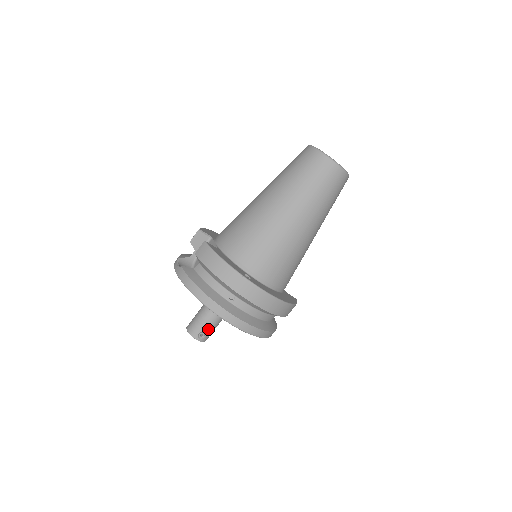
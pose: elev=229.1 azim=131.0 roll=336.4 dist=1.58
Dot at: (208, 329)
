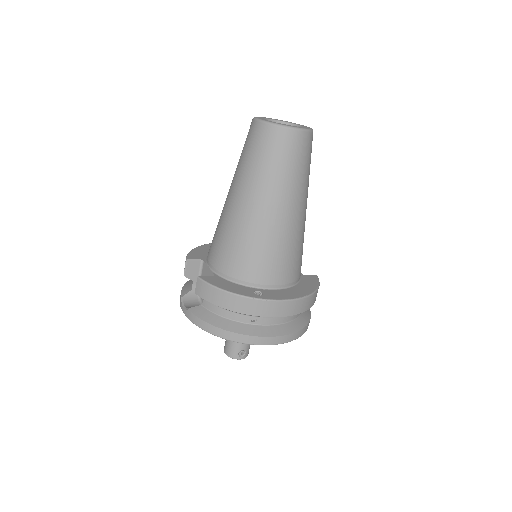
Dot at: (245, 345)
